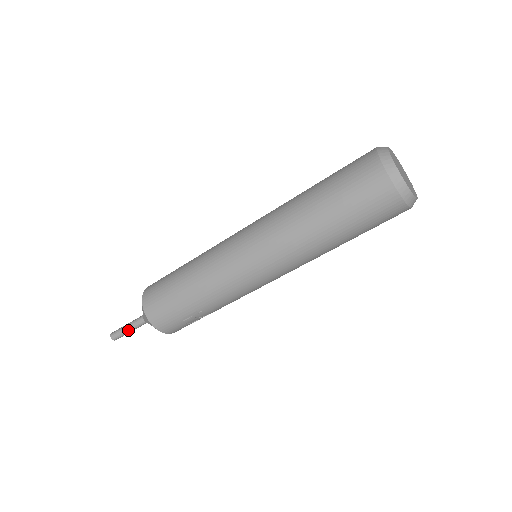
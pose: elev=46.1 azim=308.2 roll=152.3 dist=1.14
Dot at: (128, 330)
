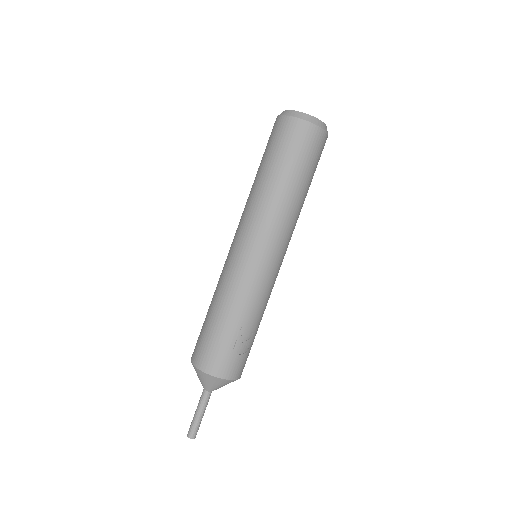
Dot at: (198, 415)
